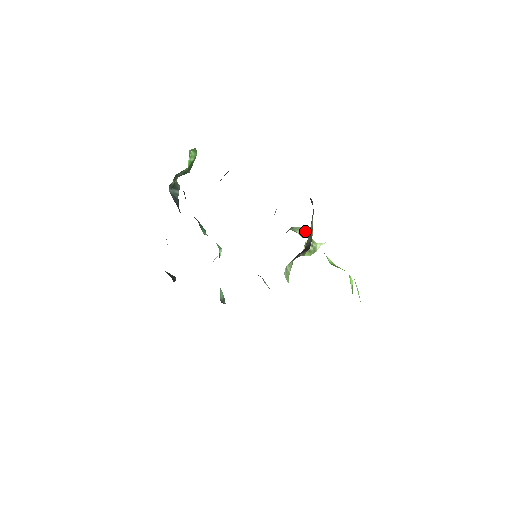
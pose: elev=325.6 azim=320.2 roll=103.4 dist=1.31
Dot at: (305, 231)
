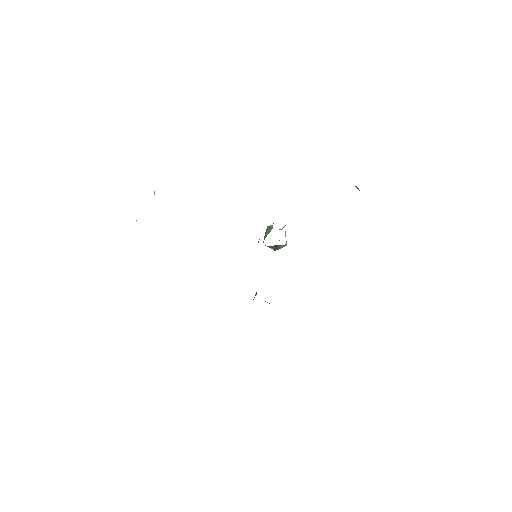
Dot at: occluded
